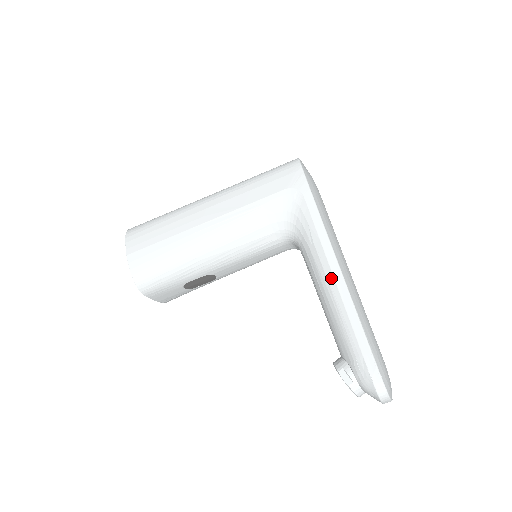
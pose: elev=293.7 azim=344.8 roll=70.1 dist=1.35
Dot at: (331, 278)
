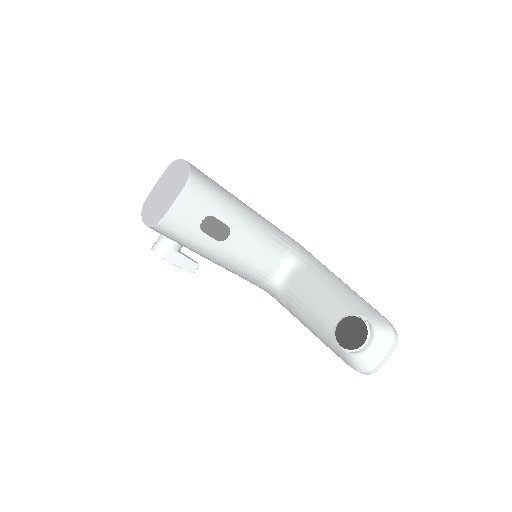
Dot at: (338, 278)
